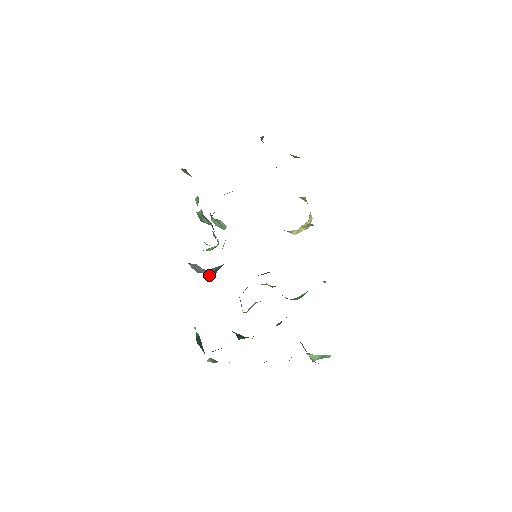
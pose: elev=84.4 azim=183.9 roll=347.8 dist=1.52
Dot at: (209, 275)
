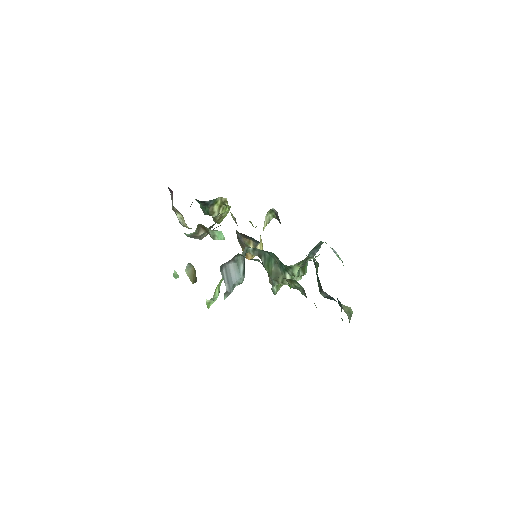
Dot at: (242, 275)
